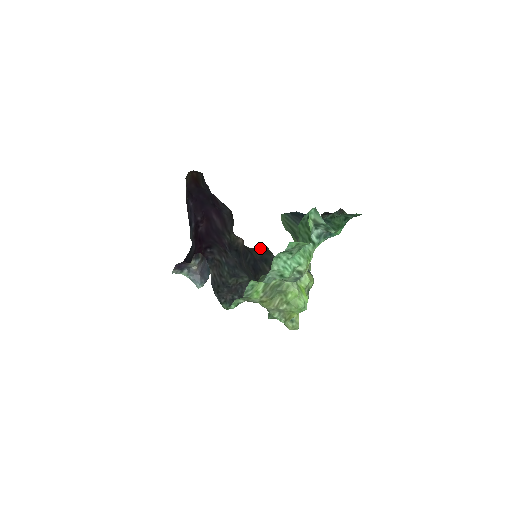
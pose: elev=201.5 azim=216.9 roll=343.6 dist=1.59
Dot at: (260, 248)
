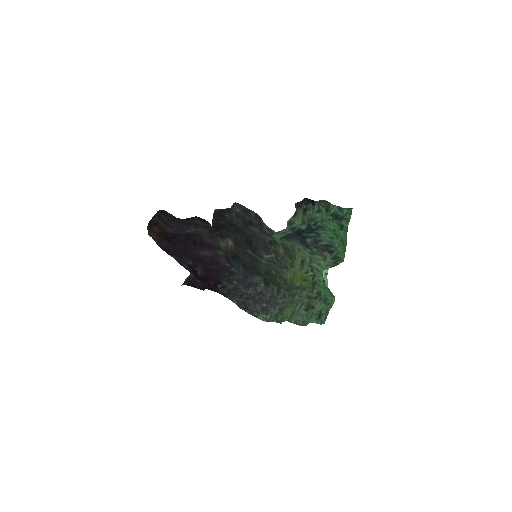
Dot at: (236, 211)
